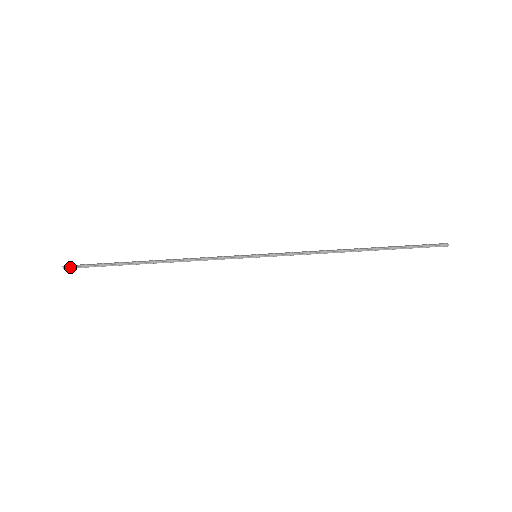
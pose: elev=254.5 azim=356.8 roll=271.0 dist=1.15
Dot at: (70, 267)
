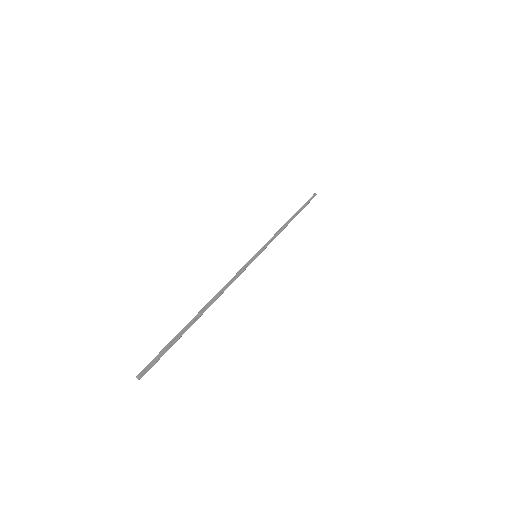
Dot at: occluded
